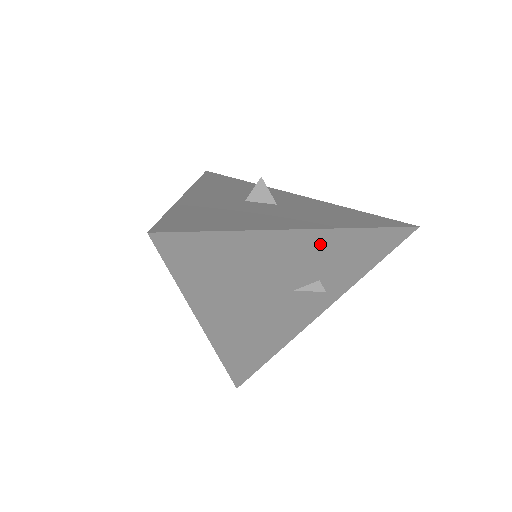
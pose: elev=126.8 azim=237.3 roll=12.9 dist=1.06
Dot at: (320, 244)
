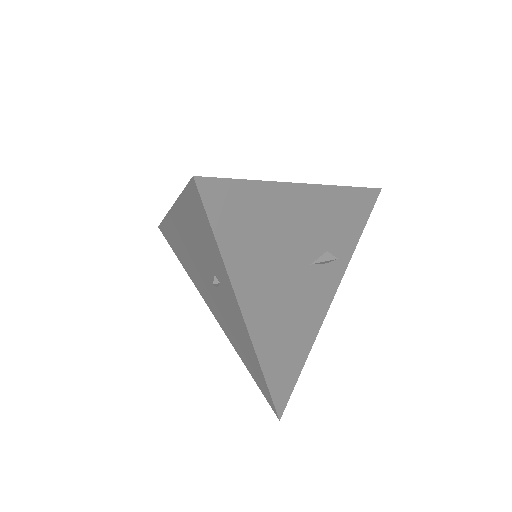
Dot at: (322, 204)
